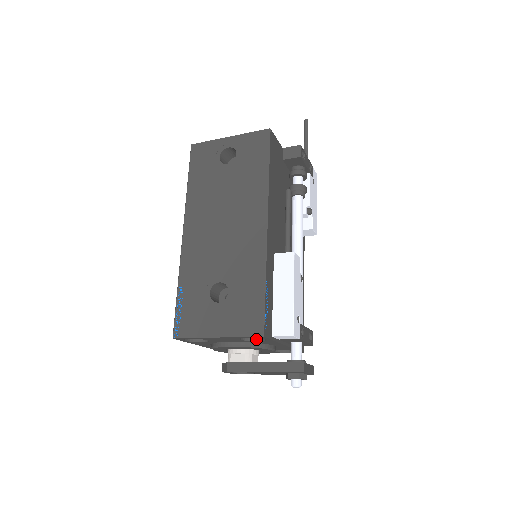
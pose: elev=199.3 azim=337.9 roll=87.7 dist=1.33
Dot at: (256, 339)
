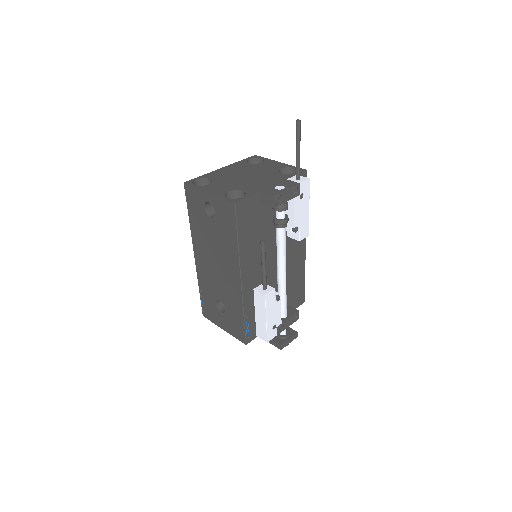
Dot at: occluded
